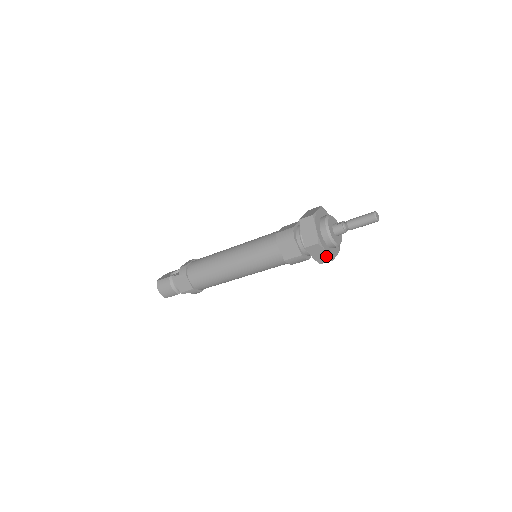
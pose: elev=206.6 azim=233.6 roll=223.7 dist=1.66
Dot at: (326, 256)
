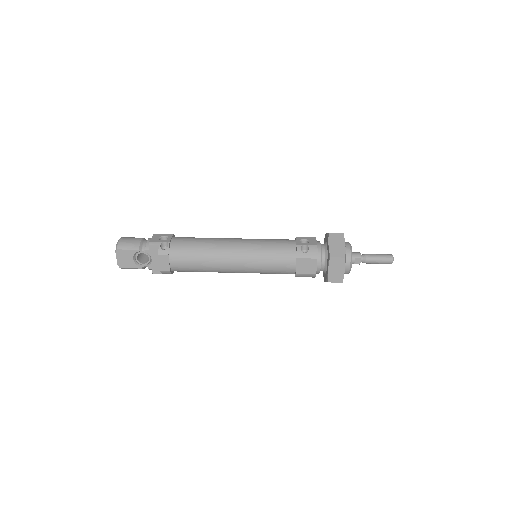
Dot at: occluded
